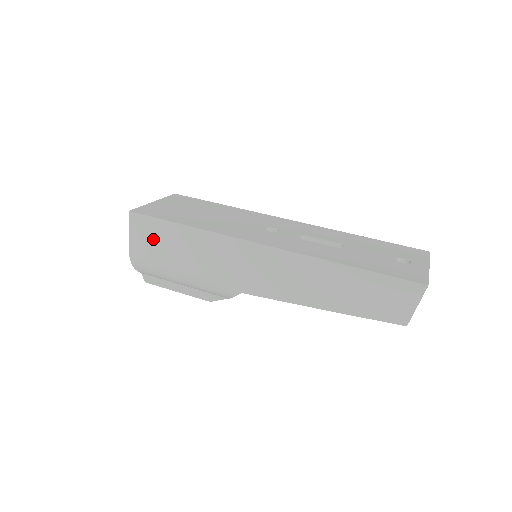
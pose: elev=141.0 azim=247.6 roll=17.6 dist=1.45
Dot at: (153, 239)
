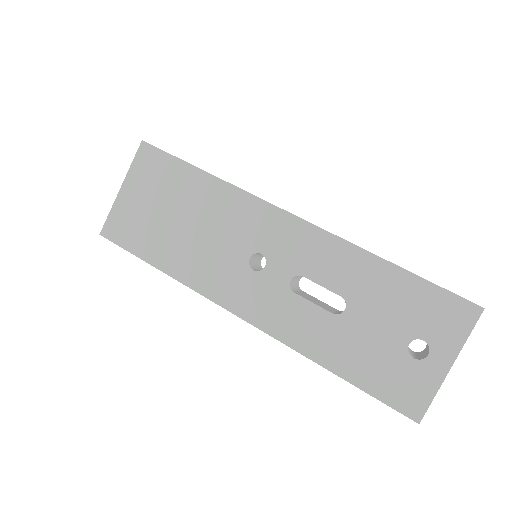
Dot at: occluded
